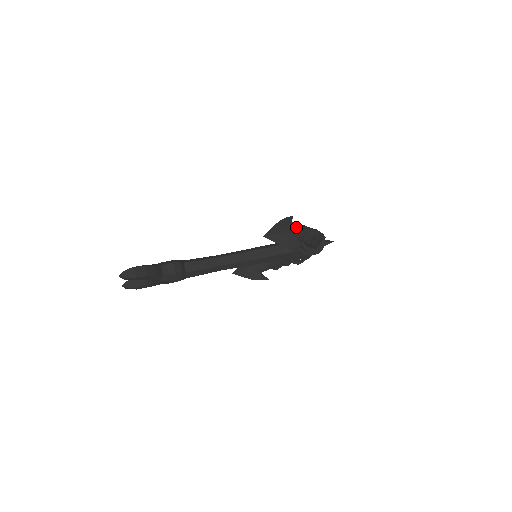
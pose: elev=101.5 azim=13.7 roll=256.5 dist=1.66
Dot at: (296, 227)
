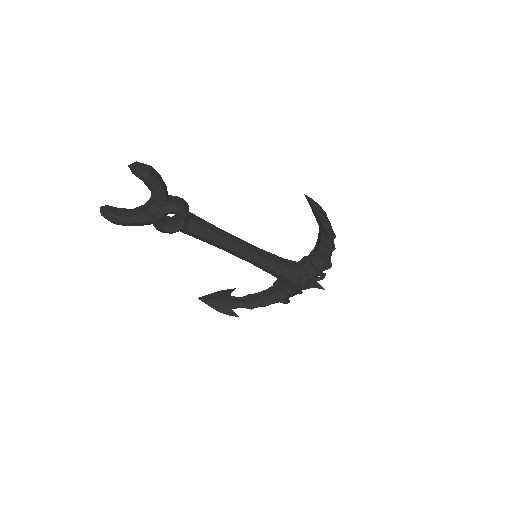
Dot at: occluded
